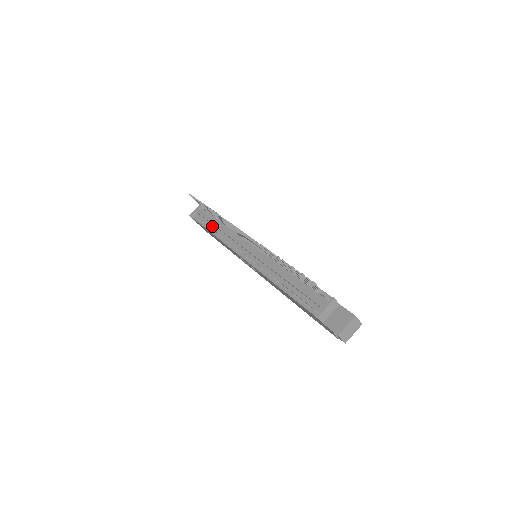
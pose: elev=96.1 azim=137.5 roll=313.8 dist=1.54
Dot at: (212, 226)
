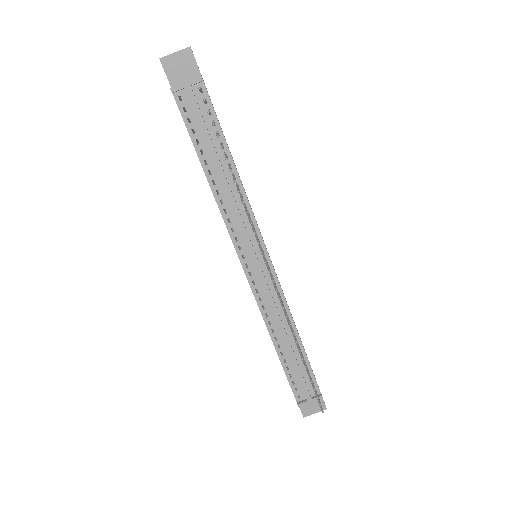
Dot at: (210, 159)
